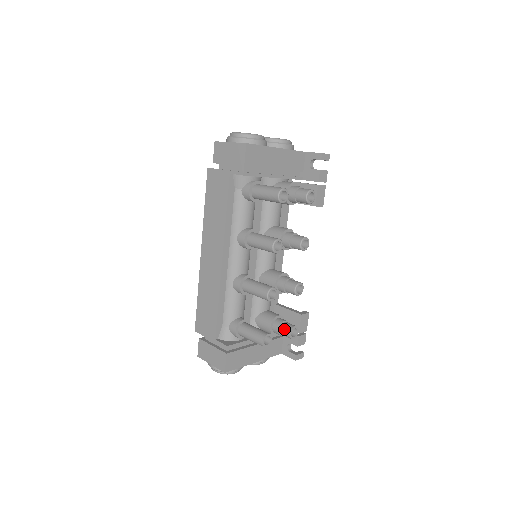
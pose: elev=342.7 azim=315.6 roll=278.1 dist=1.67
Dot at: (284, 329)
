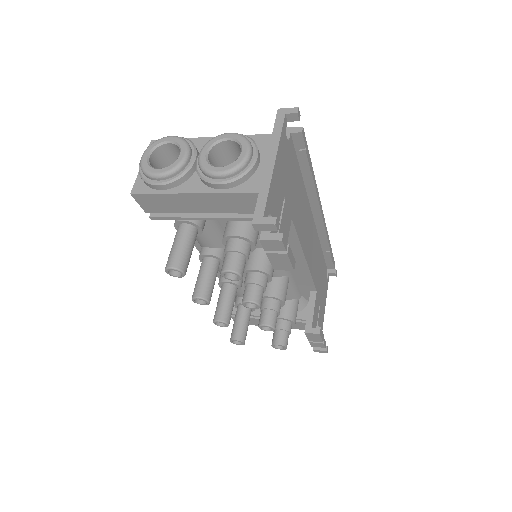
Dot at: occluded
